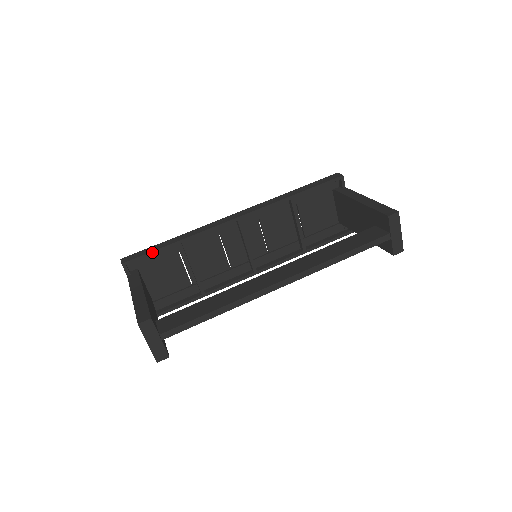
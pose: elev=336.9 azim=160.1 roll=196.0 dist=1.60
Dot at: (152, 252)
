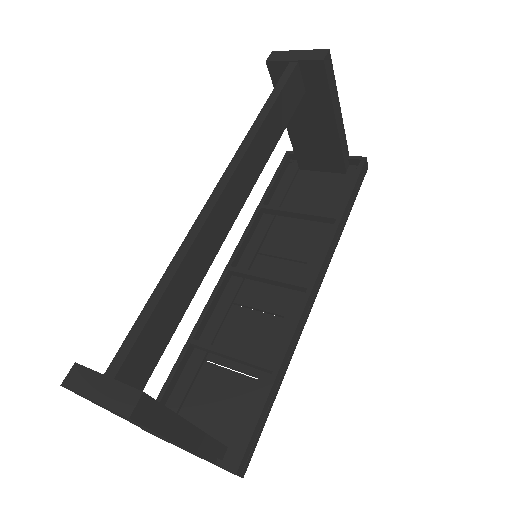
Dot at: (166, 383)
